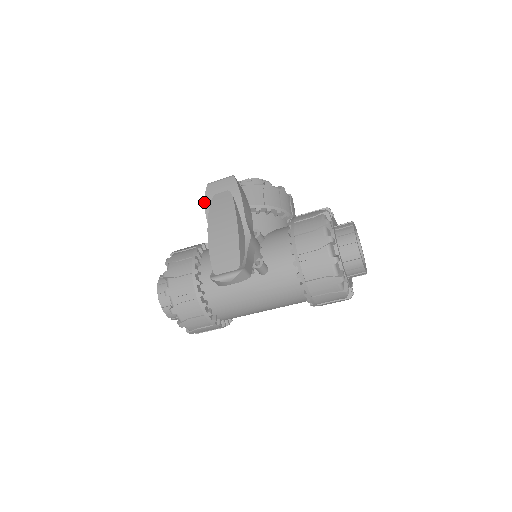
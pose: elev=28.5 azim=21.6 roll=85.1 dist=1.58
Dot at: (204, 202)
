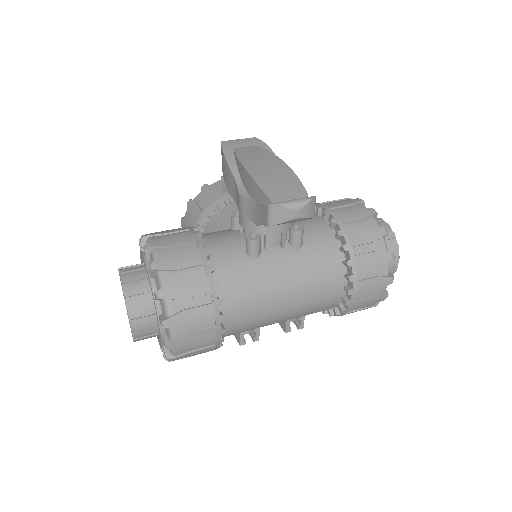
Dot at: (223, 153)
